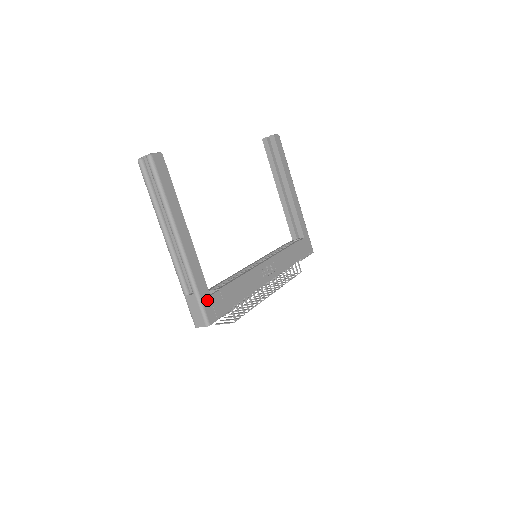
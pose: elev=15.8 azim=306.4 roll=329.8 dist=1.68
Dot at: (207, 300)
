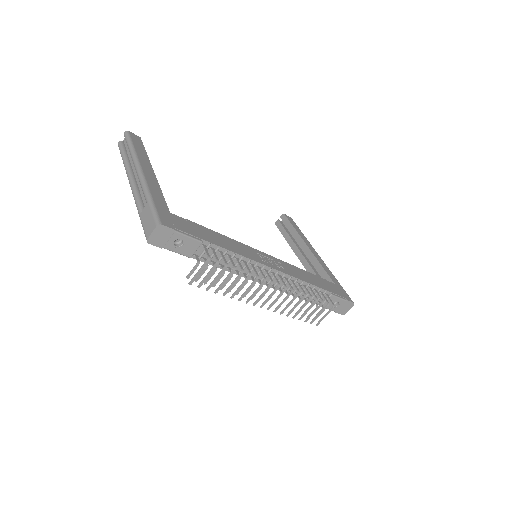
Dot at: (164, 211)
